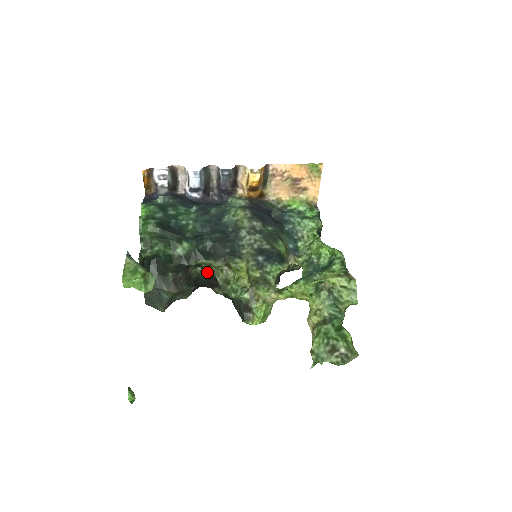
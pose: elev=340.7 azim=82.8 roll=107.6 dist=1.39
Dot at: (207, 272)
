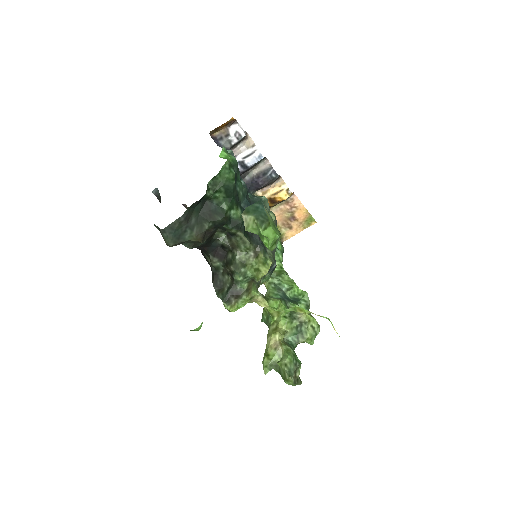
Dot at: (229, 243)
